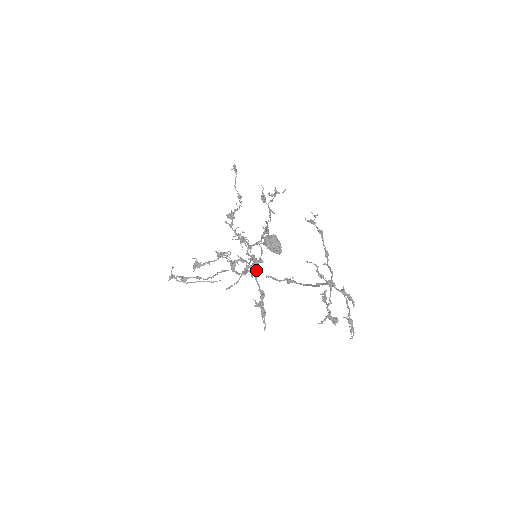
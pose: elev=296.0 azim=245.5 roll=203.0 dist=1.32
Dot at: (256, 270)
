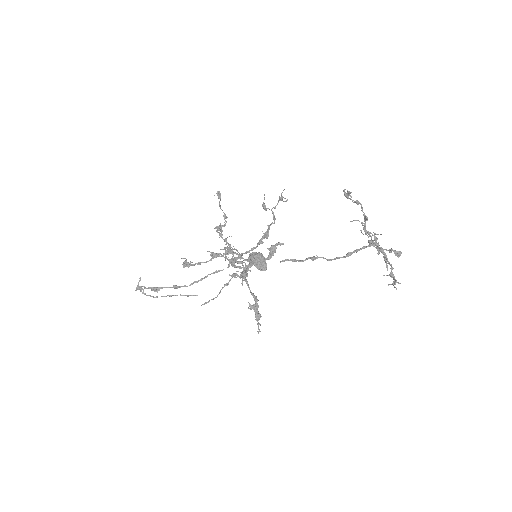
Dot at: (271, 254)
